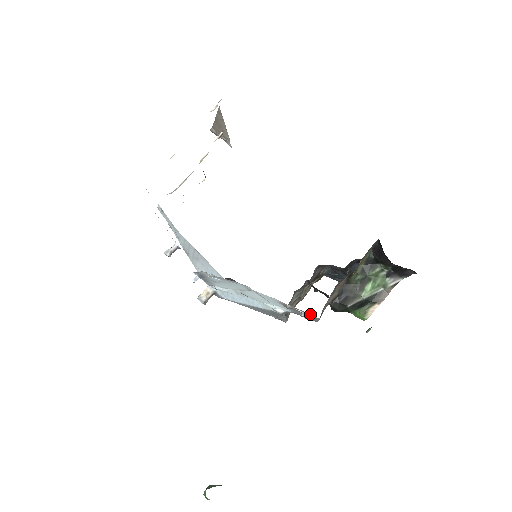
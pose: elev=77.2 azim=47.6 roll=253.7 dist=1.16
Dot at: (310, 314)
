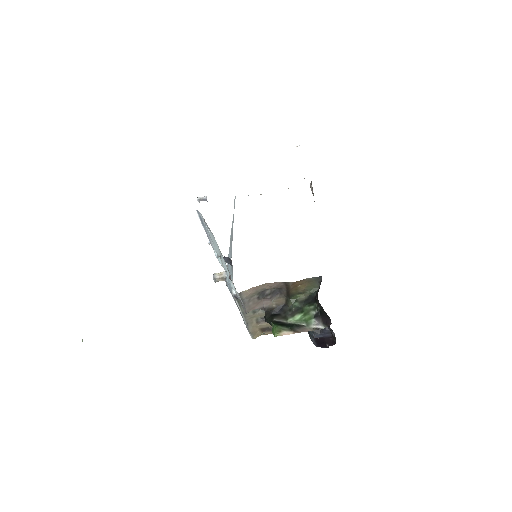
Dot at: occluded
